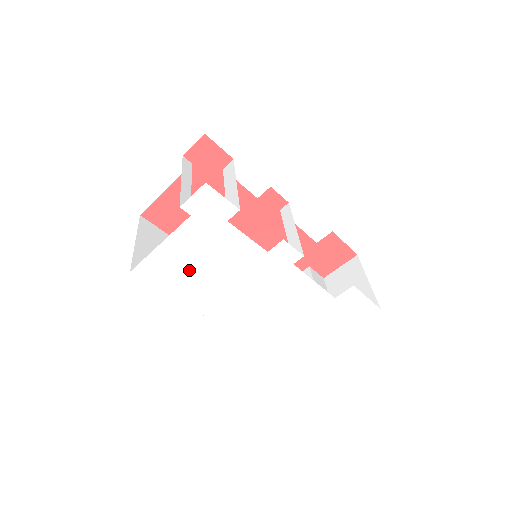
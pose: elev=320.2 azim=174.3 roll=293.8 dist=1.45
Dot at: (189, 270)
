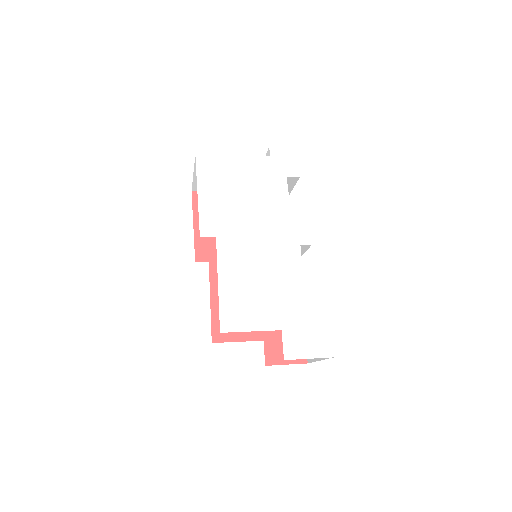
Dot at: (231, 187)
